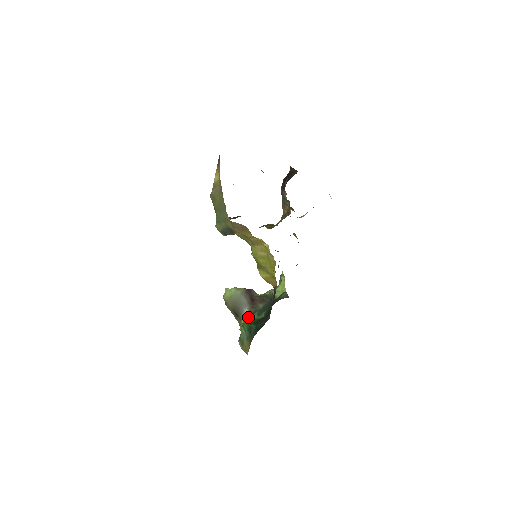
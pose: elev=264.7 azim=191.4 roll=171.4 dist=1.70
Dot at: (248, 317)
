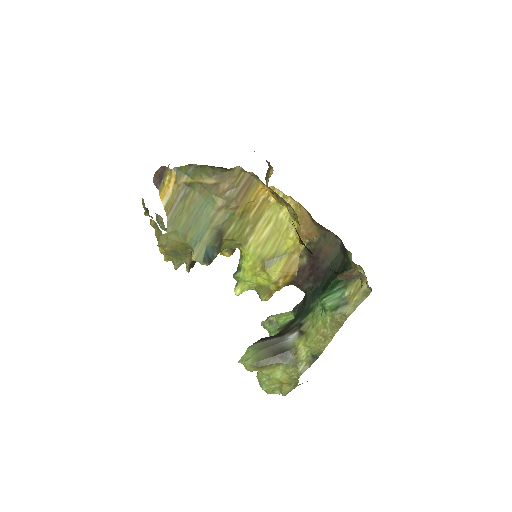
Dot at: (302, 329)
